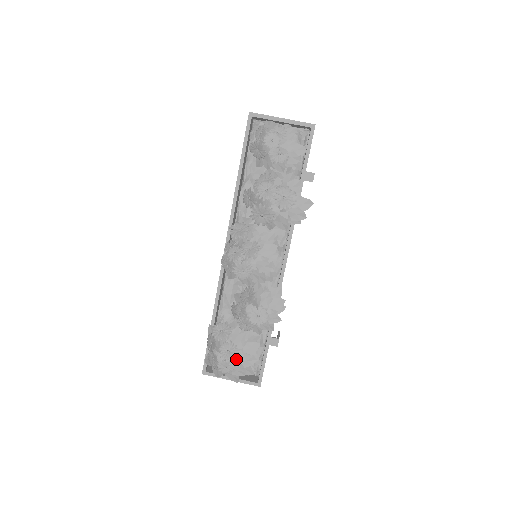
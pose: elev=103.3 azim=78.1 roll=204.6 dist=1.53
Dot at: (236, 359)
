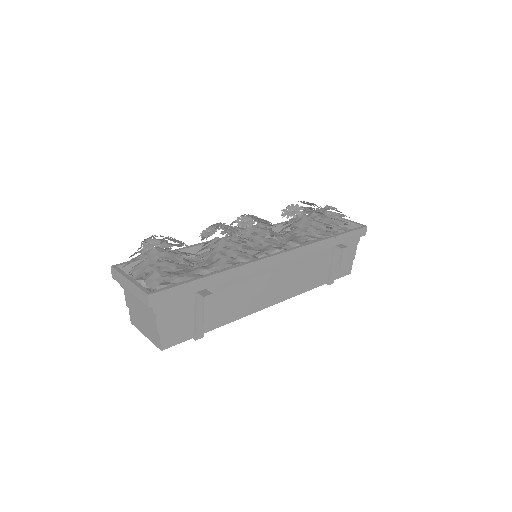
Dot at: occluded
